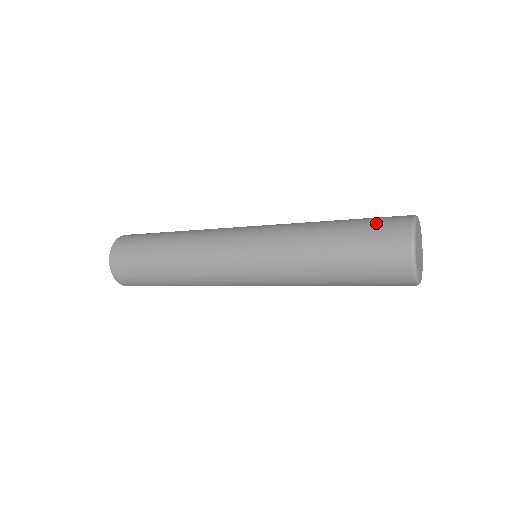
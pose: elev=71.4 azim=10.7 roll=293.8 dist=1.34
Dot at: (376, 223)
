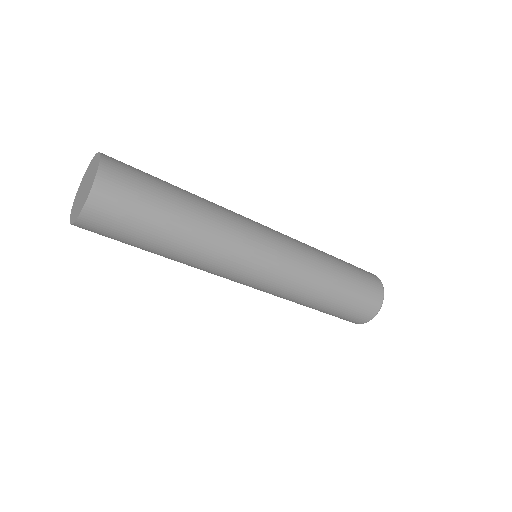
Dot at: (365, 294)
